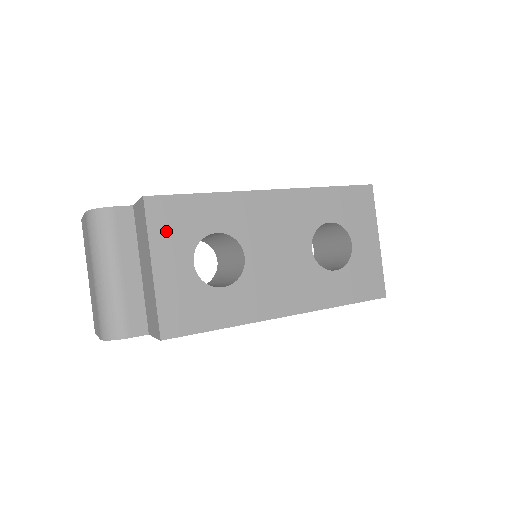
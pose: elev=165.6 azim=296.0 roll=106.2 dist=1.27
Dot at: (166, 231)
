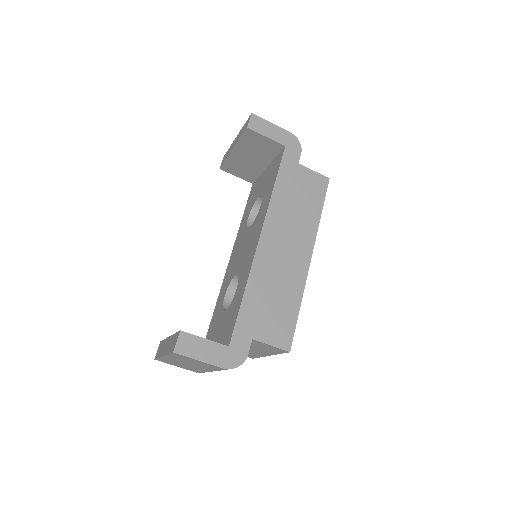
Dot at: occluded
